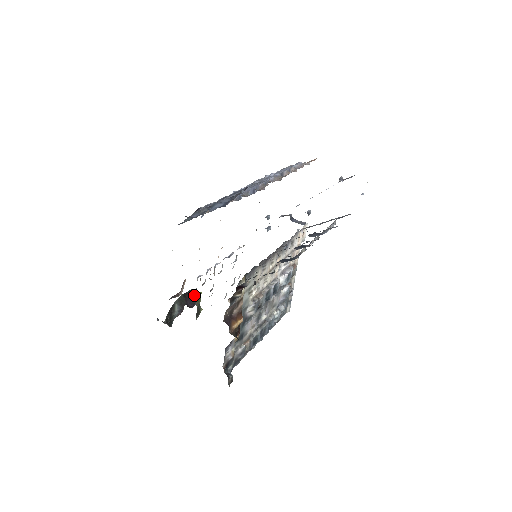
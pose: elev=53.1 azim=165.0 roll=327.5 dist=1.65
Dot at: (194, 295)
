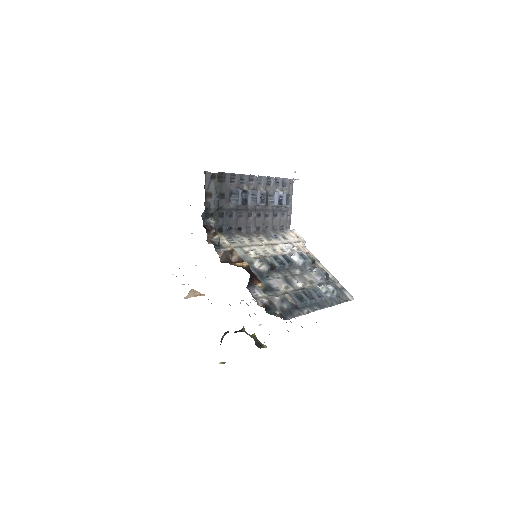
Dot at: (241, 329)
